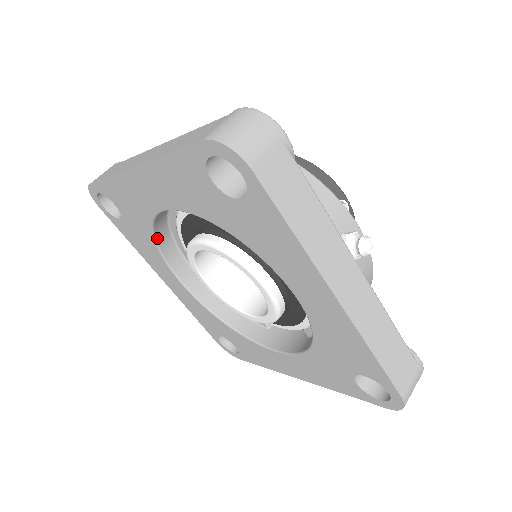
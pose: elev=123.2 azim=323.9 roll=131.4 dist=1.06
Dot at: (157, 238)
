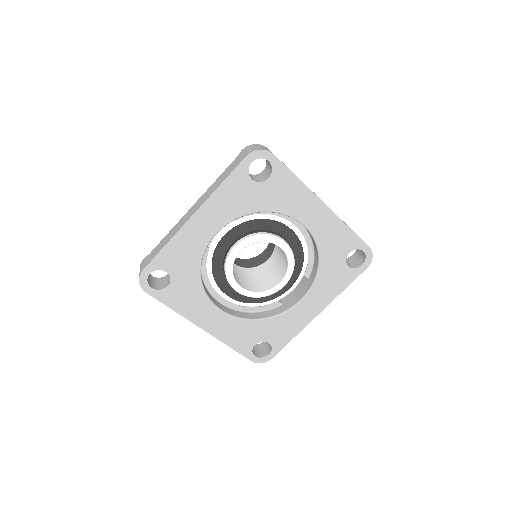
Dot at: (201, 278)
